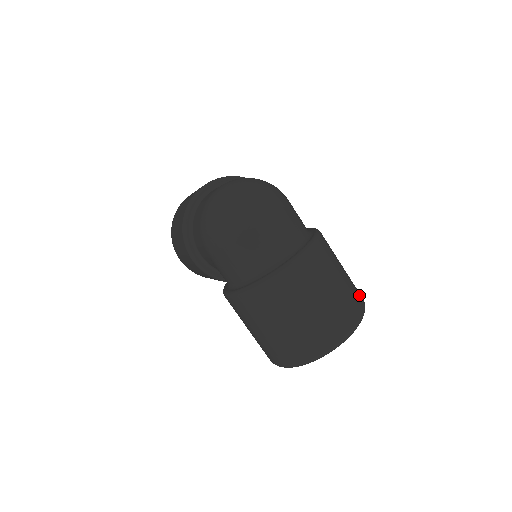
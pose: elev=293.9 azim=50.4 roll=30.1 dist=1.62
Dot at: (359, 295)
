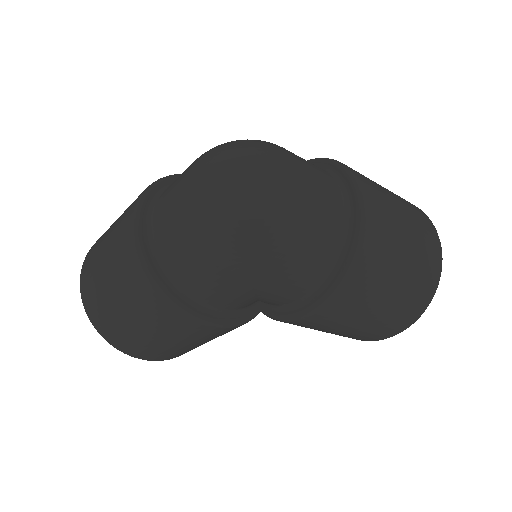
Dot at: occluded
